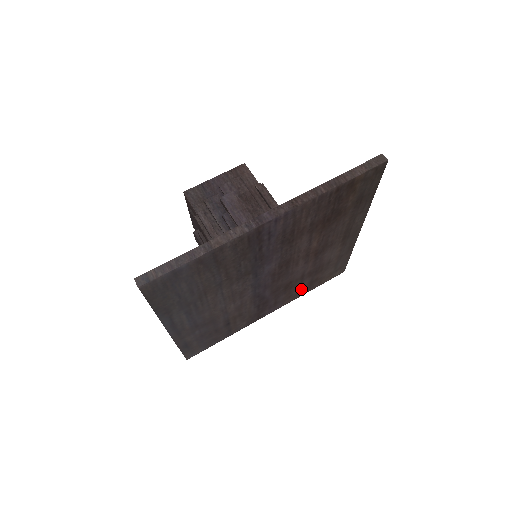
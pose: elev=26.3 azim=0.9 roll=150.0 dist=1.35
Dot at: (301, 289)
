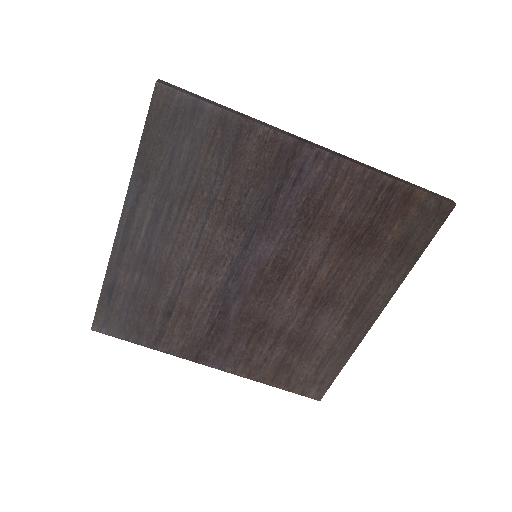
Dot at: (265, 363)
